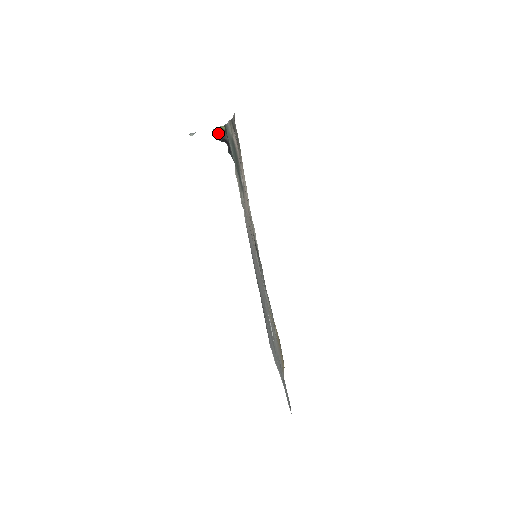
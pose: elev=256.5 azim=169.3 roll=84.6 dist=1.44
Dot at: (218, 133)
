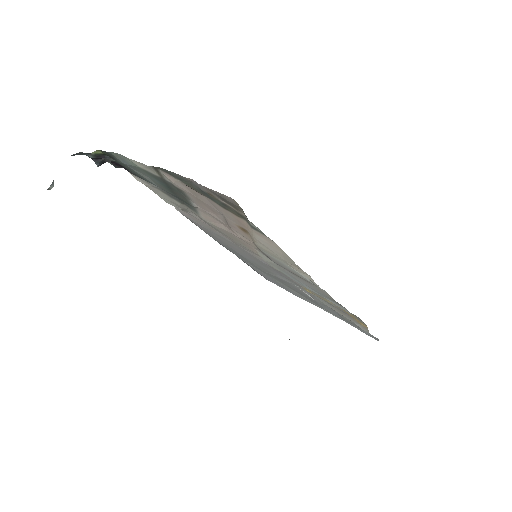
Dot at: occluded
